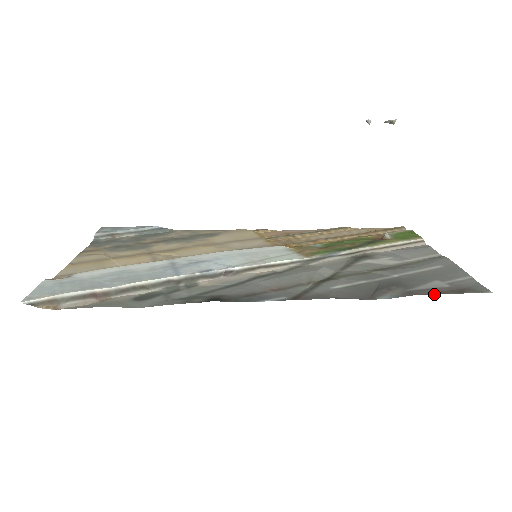
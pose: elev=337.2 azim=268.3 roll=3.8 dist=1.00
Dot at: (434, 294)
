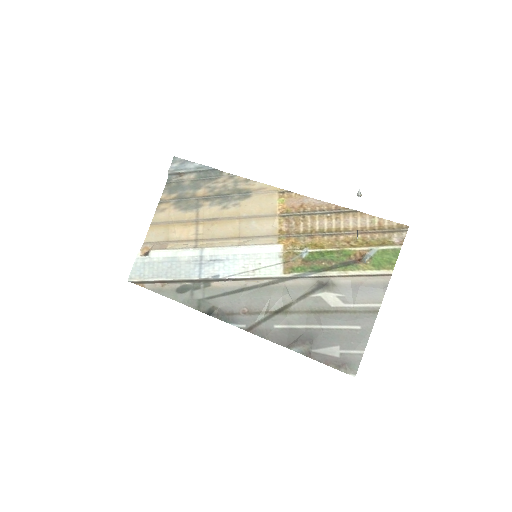
Dot at: occluded
